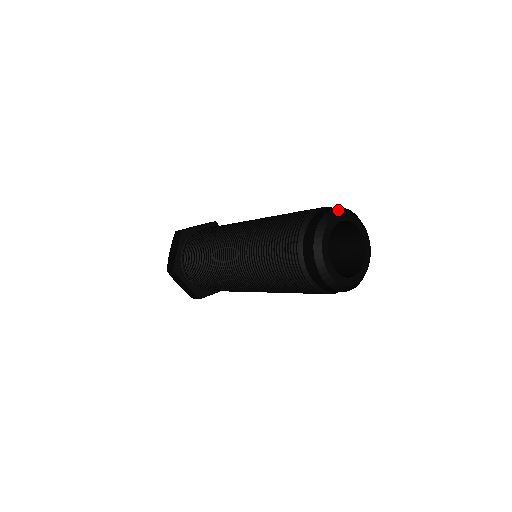
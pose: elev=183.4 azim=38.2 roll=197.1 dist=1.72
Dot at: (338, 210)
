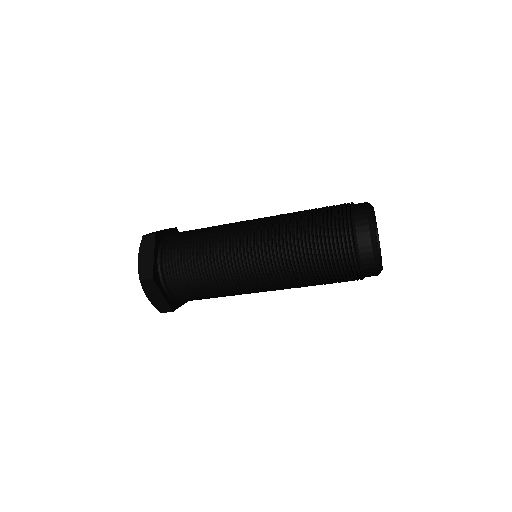
Dot at: (370, 204)
